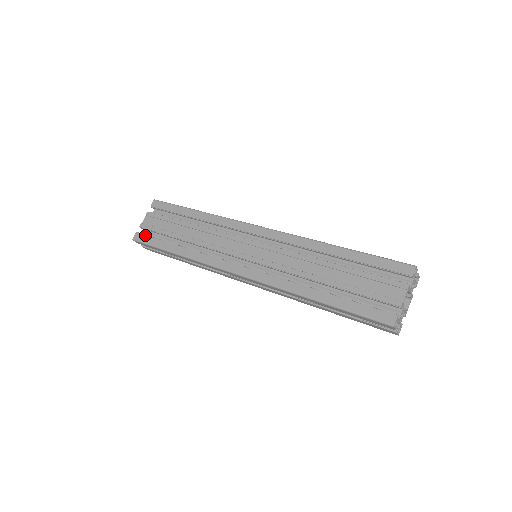
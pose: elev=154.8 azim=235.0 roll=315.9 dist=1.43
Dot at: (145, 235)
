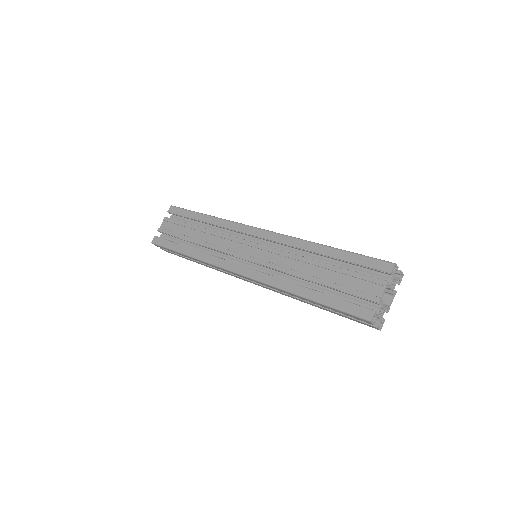
Dot at: (162, 238)
